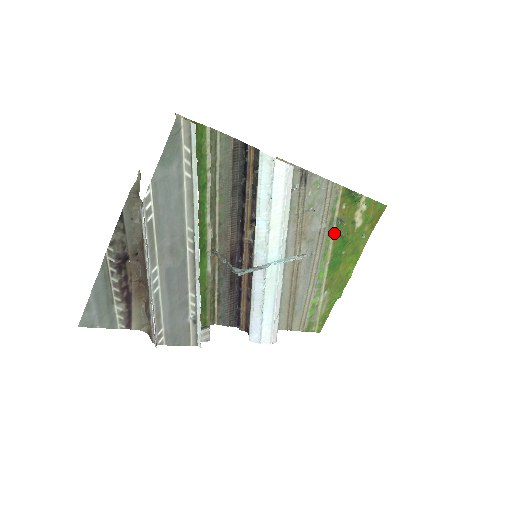
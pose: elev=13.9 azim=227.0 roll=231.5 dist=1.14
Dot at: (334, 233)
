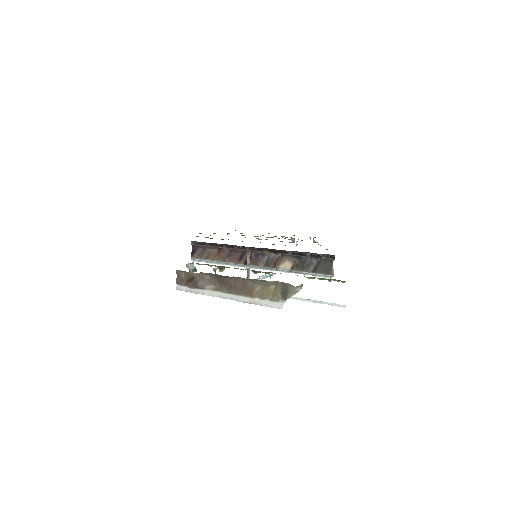
Dot at: occluded
